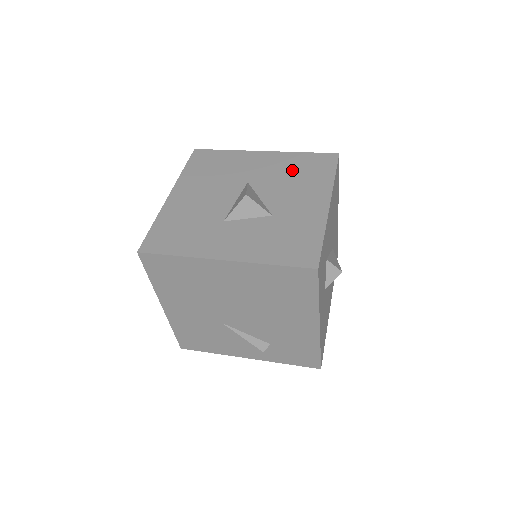
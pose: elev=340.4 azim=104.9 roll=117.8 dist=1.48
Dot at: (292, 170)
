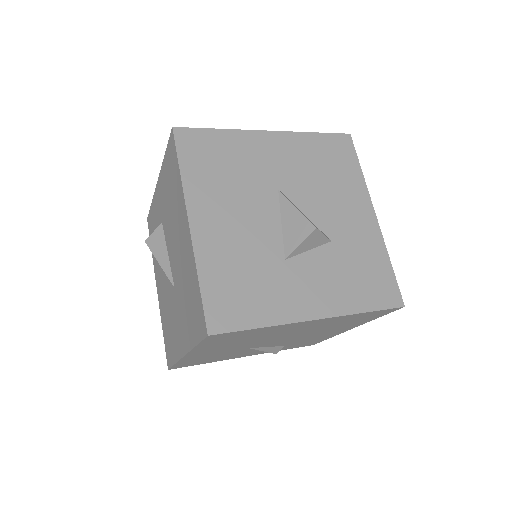
Dot at: (317, 164)
